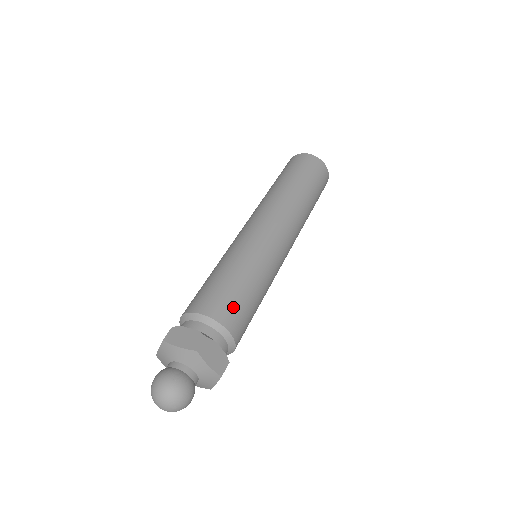
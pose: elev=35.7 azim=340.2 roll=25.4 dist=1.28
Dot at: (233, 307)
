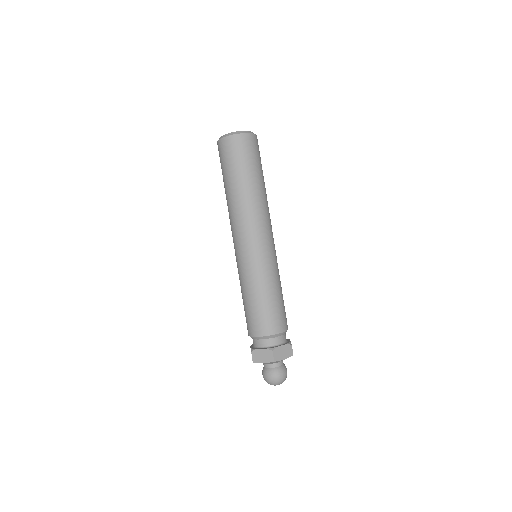
Dot at: (272, 319)
